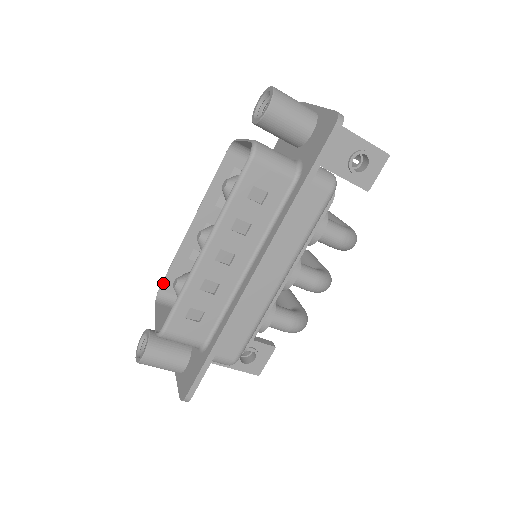
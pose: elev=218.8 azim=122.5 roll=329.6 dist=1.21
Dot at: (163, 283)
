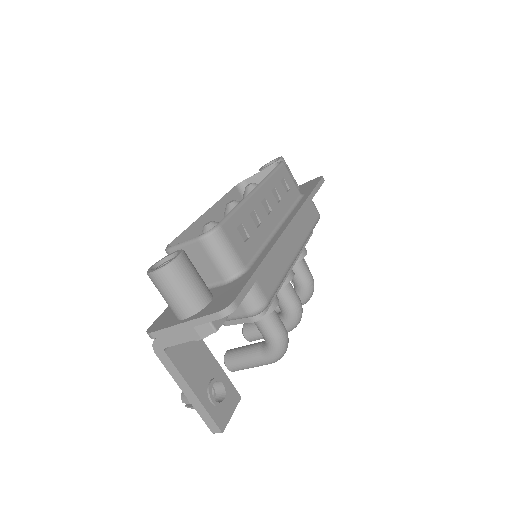
Dot at: (173, 242)
